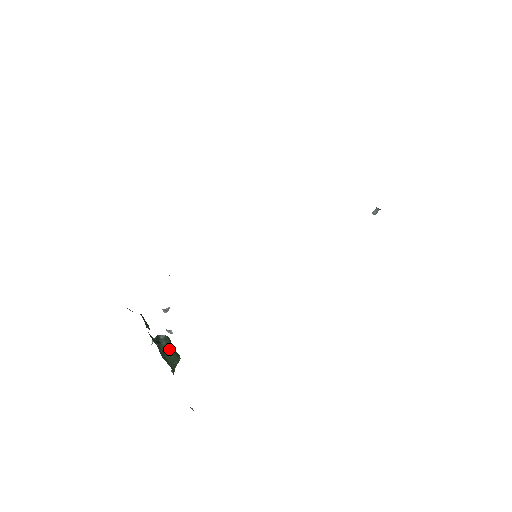
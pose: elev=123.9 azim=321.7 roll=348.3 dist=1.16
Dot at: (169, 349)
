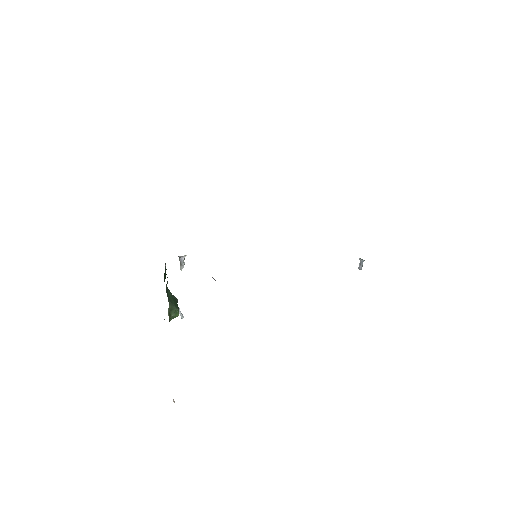
Dot at: (174, 298)
